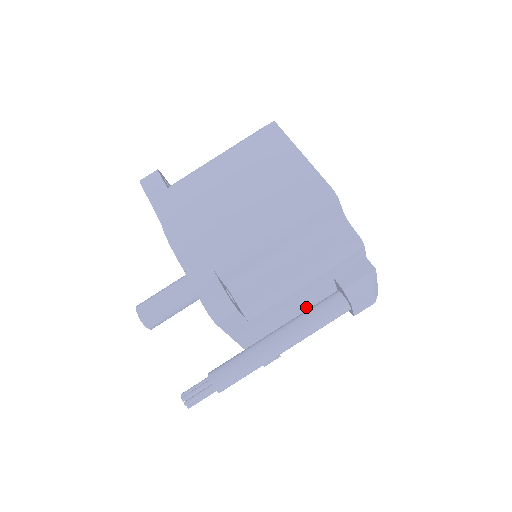
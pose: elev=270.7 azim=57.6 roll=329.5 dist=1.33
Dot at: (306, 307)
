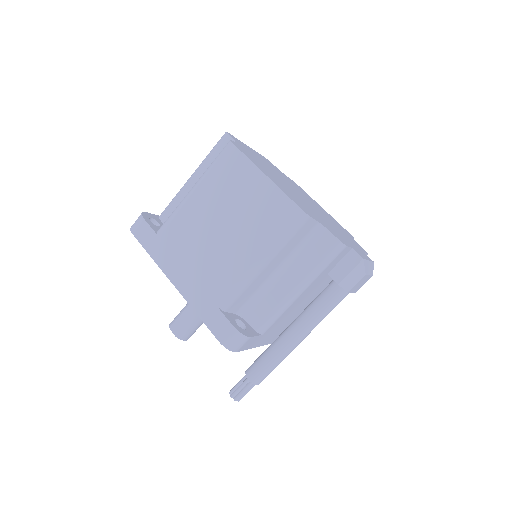
Dot at: (311, 298)
